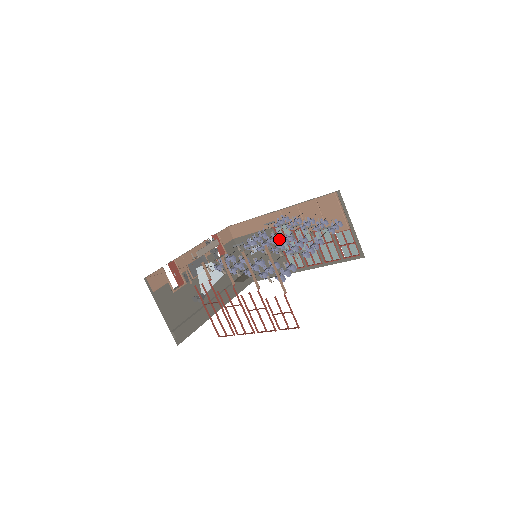
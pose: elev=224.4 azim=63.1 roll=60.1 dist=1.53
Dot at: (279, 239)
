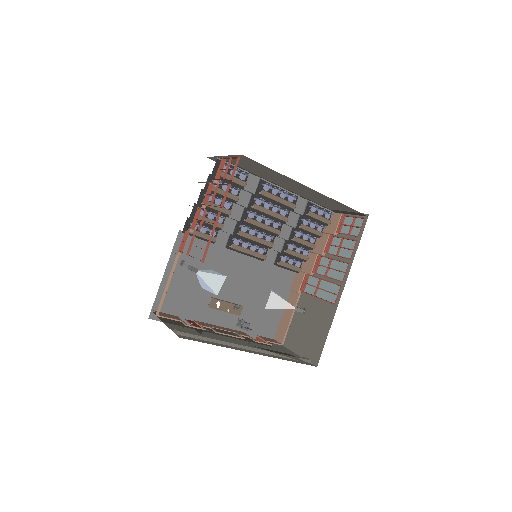
Dot at: (271, 236)
